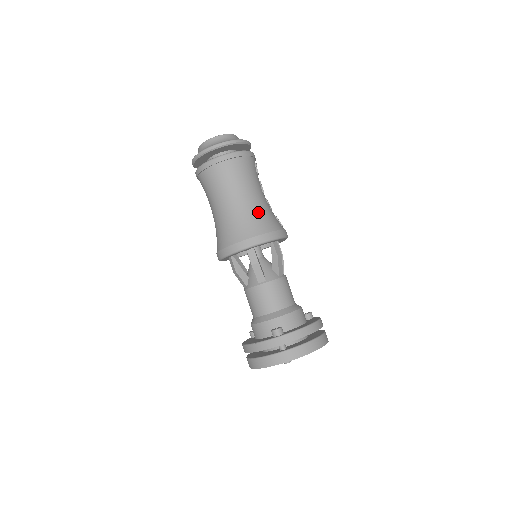
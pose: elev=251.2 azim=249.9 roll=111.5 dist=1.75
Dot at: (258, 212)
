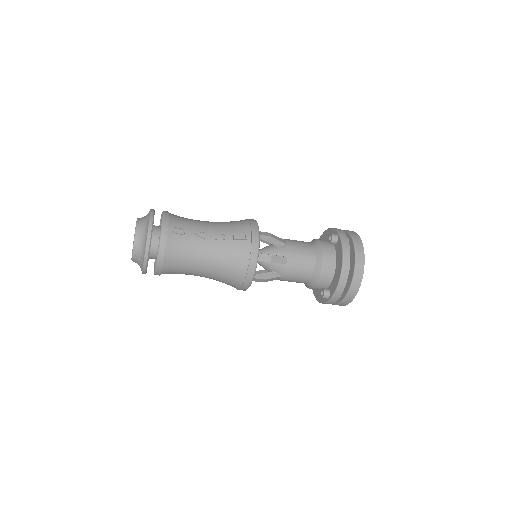
Dot at: (224, 265)
